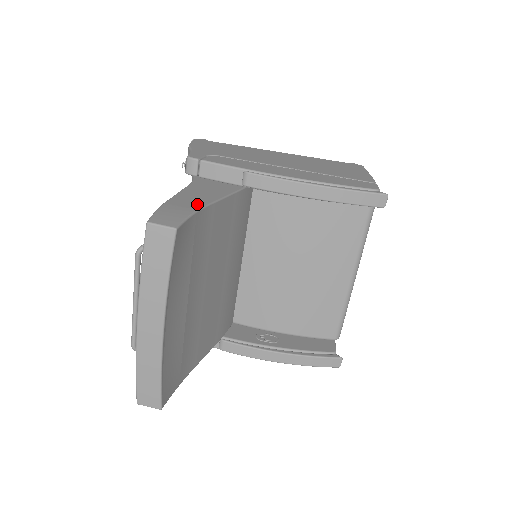
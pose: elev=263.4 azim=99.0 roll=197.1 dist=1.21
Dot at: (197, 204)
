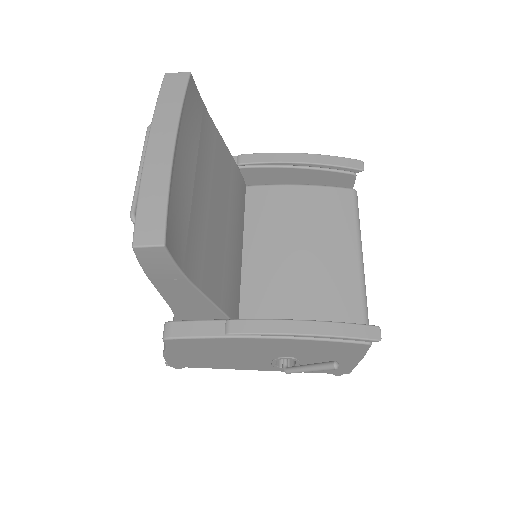
Dot at: occluded
